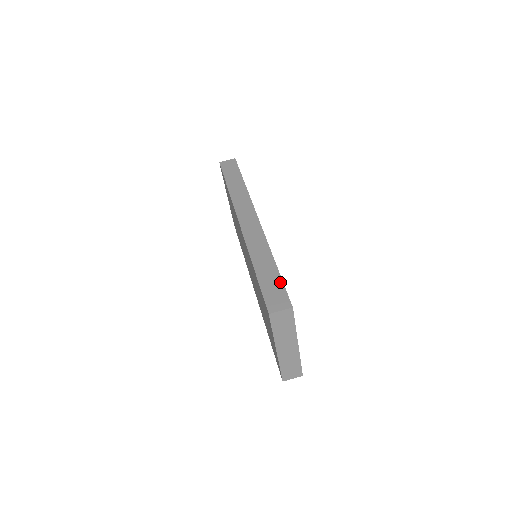
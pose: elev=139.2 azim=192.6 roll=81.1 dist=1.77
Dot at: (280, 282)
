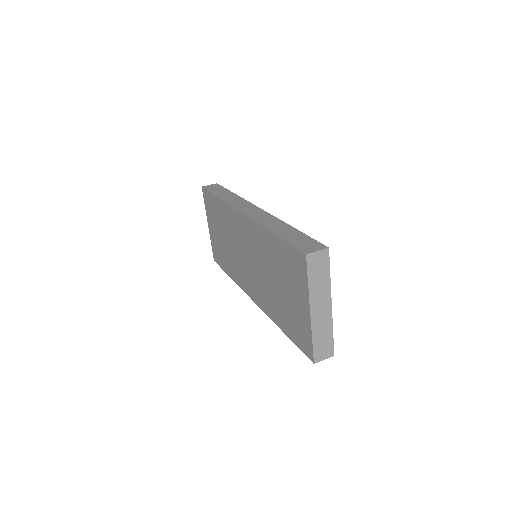
Dot at: (306, 236)
